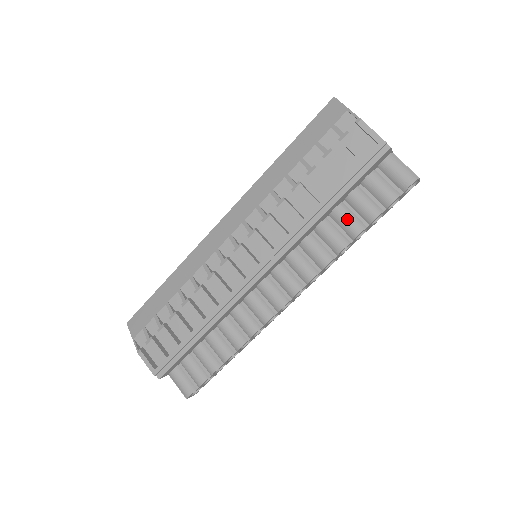
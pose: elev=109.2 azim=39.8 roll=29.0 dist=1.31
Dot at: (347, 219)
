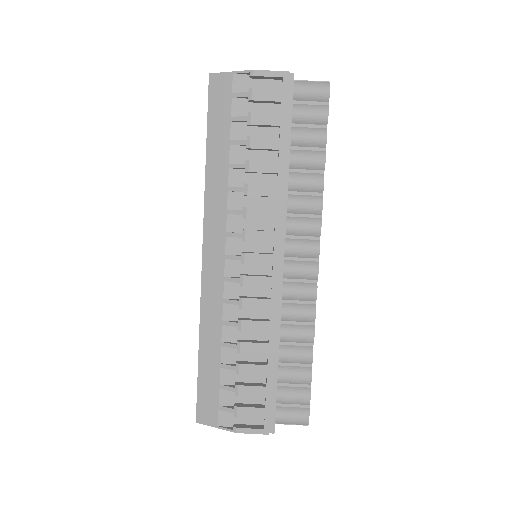
Dot at: (306, 158)
